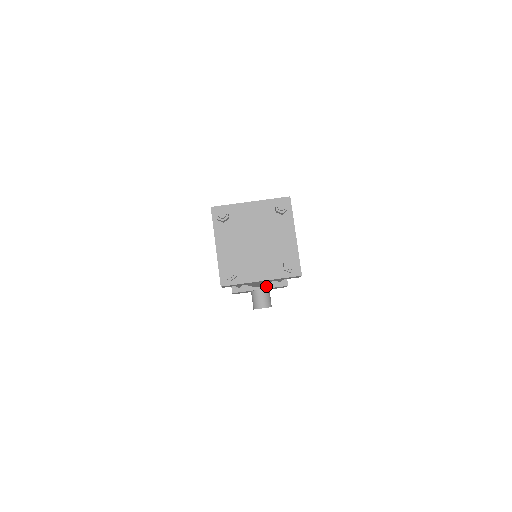
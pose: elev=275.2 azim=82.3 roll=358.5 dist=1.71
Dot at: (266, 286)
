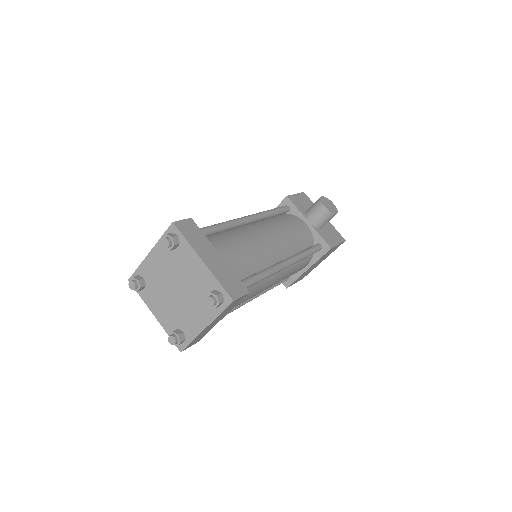
Dot at: occluded
